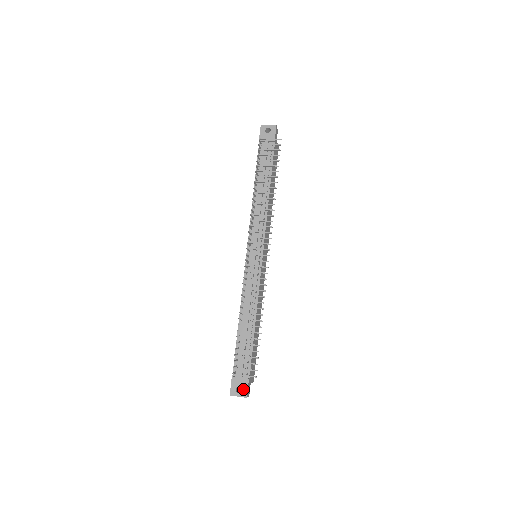
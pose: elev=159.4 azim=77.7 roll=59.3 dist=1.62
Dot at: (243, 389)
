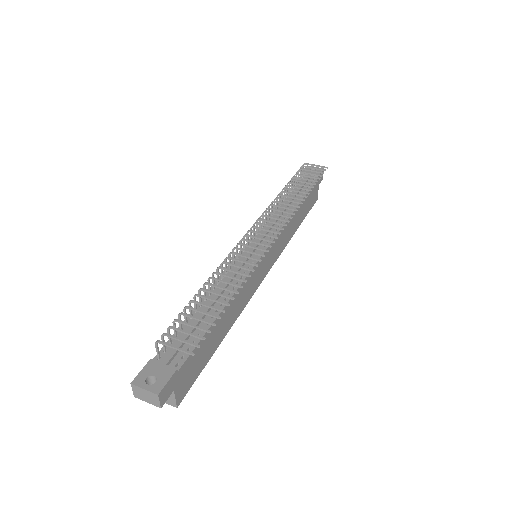
Dot at: (159, 380)
